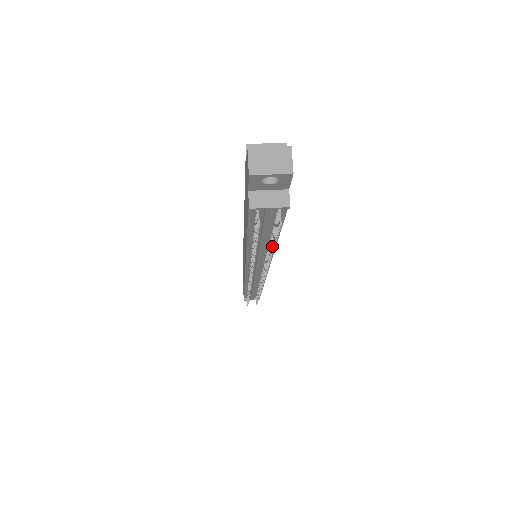
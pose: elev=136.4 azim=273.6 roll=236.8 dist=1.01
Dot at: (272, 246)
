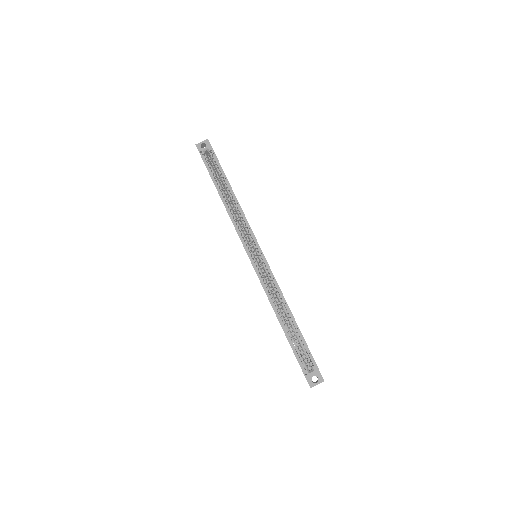
Dot at: occluded
